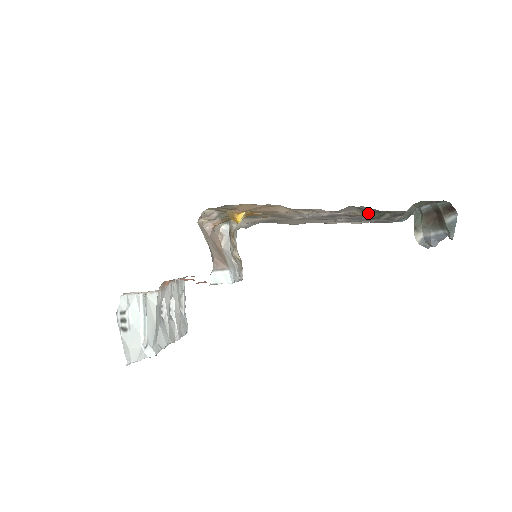
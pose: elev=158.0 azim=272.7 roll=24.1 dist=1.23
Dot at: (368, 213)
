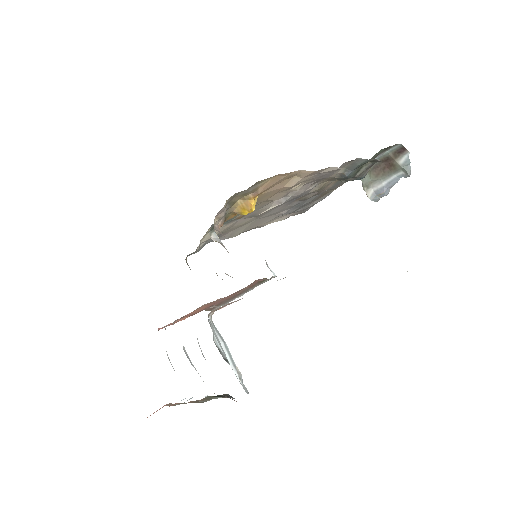
Dot at: (352, 169)
